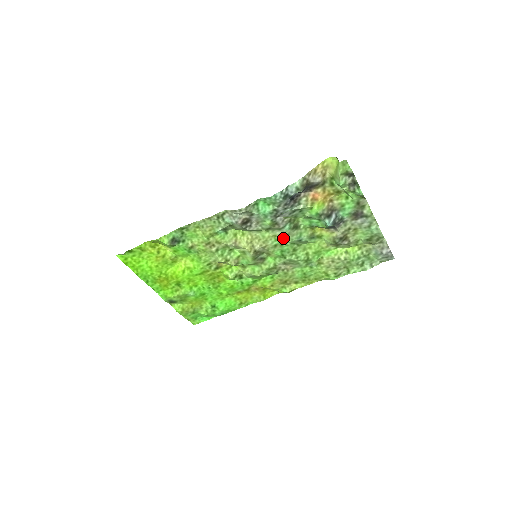
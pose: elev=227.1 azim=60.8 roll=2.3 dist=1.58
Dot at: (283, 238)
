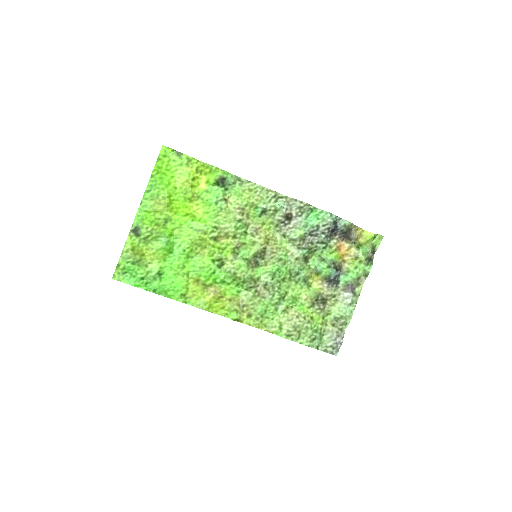
Dot at: (292, 258)
